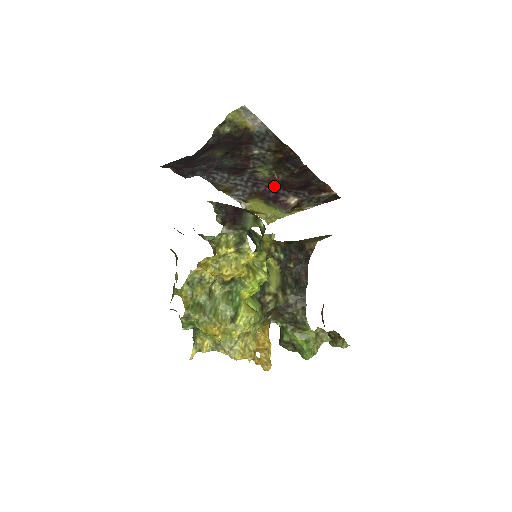
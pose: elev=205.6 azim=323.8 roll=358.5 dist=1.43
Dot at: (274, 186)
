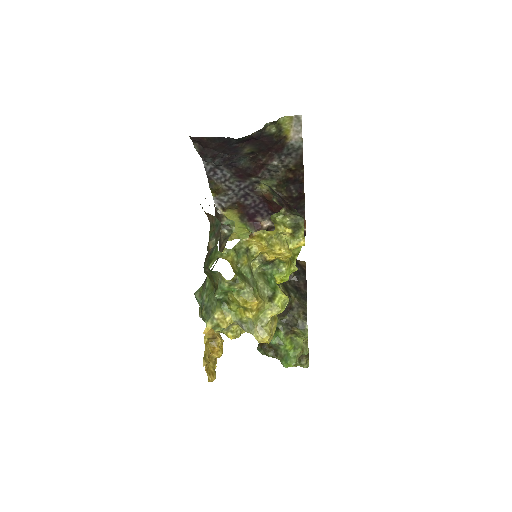
Dot at: (260, 203)
